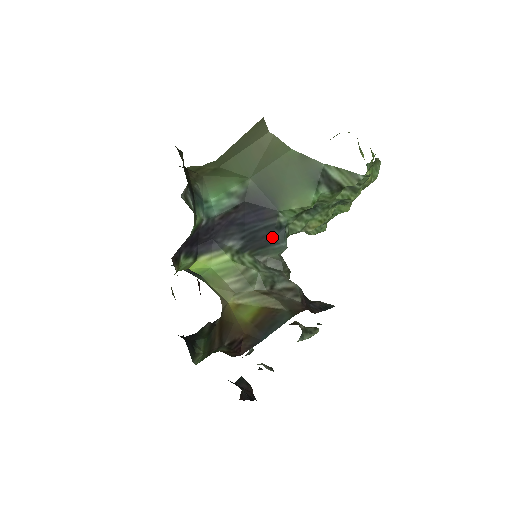
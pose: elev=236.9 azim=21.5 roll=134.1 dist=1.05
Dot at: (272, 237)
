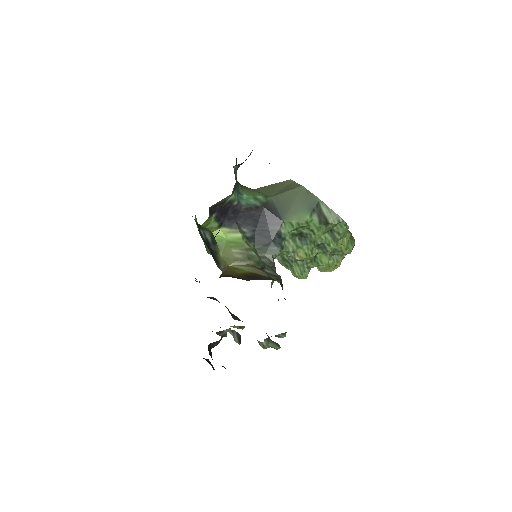
Dot at: (273, 239)
